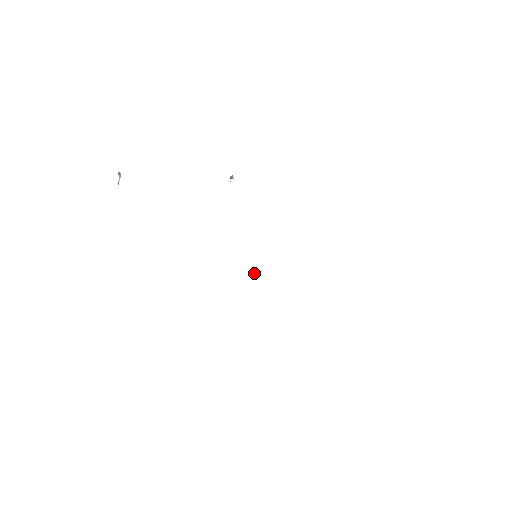
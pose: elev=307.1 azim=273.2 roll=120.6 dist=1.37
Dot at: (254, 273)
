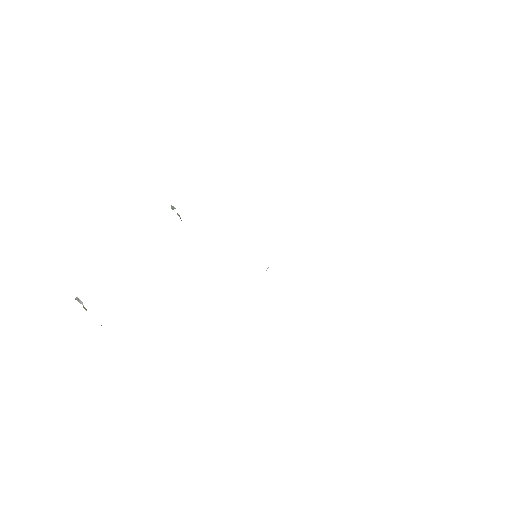
Dot at: (266, 270)
